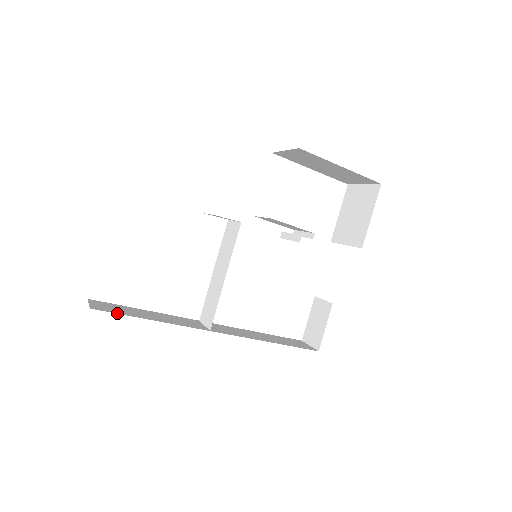
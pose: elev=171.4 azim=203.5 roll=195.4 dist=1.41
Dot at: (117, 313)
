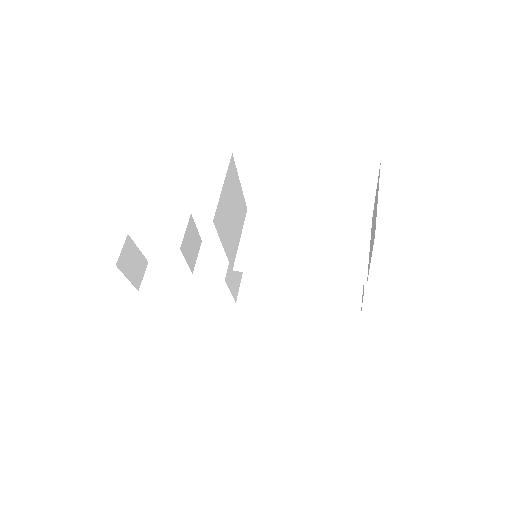
Dot at: (158, 293)
